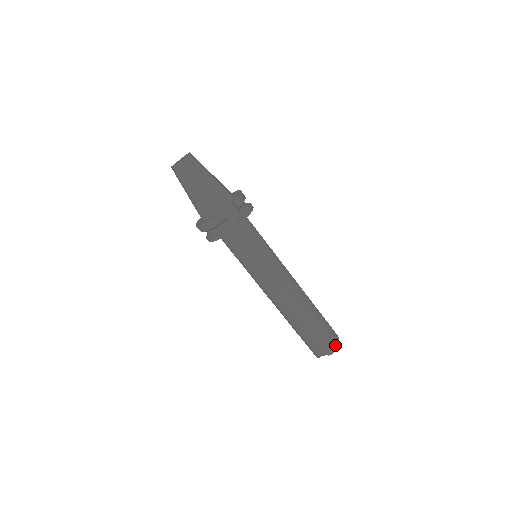
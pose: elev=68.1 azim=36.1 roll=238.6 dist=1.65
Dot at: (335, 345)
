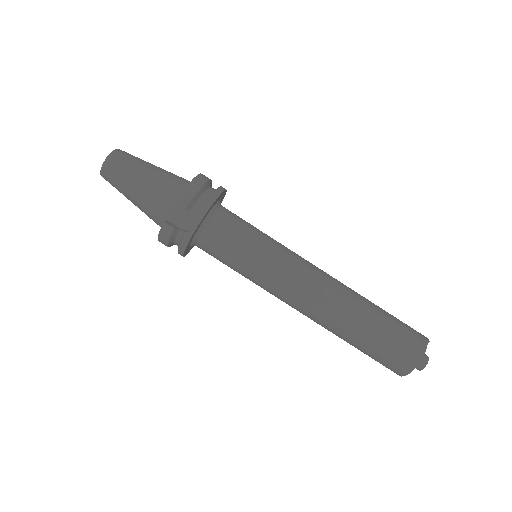
Dot at: (417, 361)
